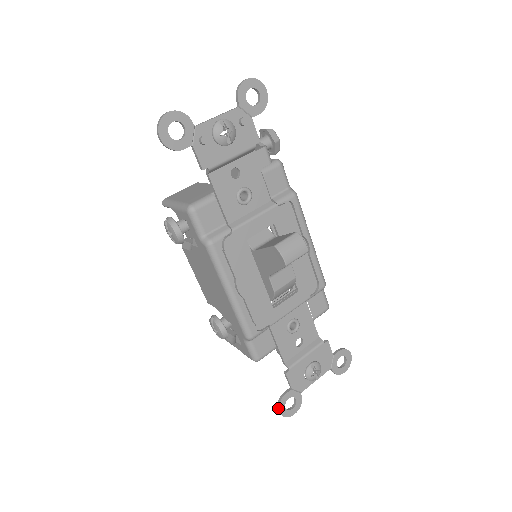
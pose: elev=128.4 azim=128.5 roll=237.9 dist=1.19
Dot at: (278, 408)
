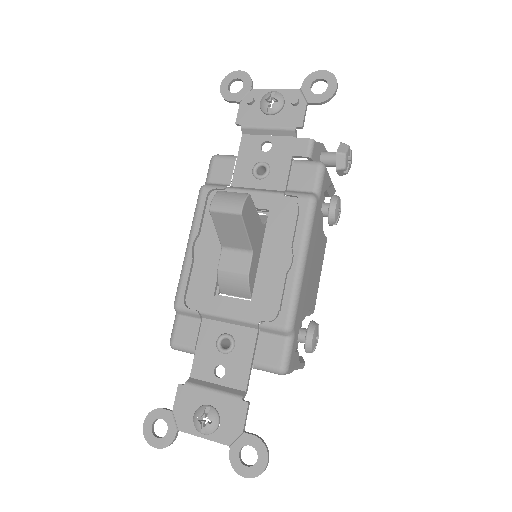
Dot at: (146, 416)
